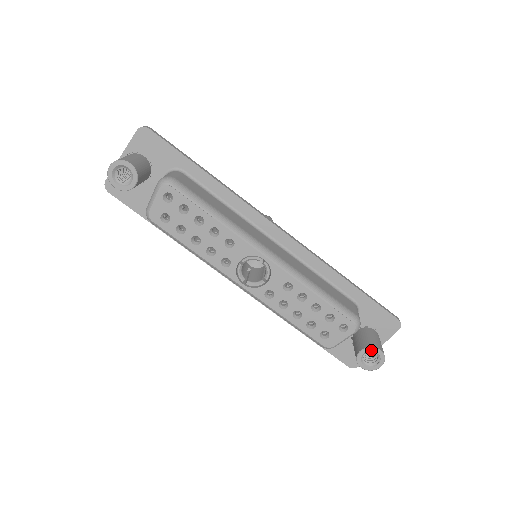
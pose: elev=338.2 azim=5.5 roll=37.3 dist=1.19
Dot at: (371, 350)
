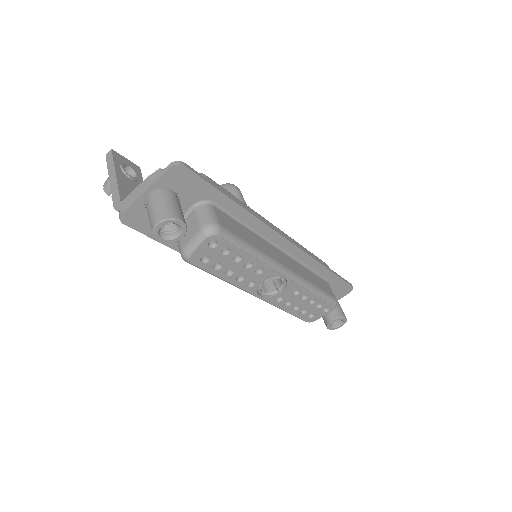
Dot at: occluded
